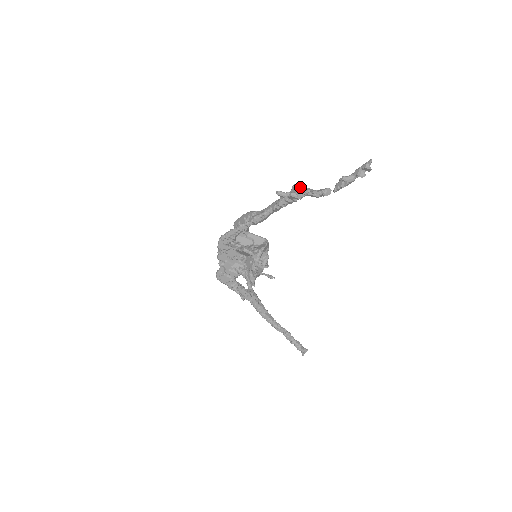
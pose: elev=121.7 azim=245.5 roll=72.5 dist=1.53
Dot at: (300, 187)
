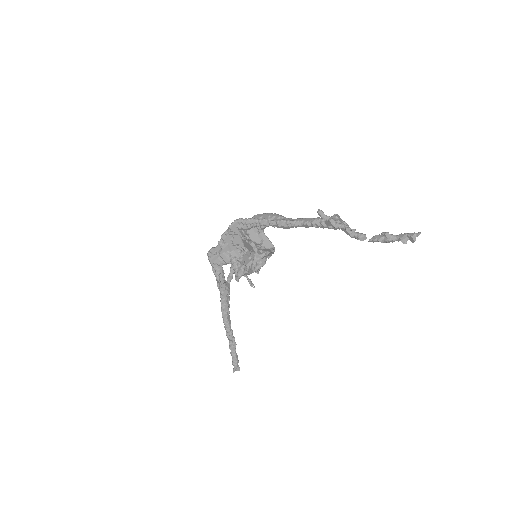
Dot at: (341, 219)
